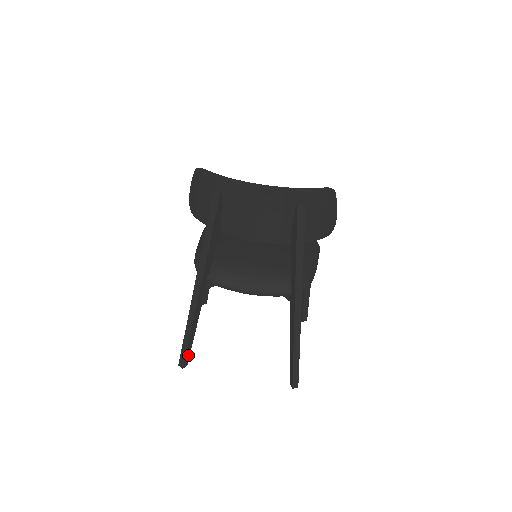
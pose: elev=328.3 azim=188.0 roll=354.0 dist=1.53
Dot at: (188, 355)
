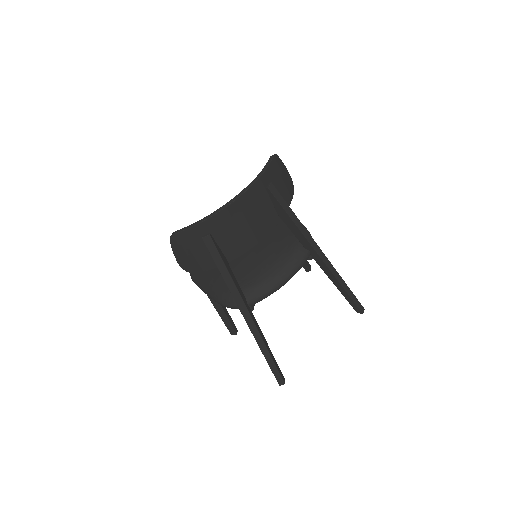
Dot at: (280, 371)
